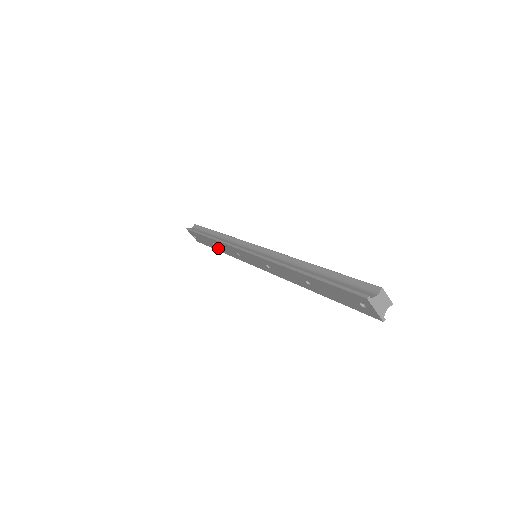
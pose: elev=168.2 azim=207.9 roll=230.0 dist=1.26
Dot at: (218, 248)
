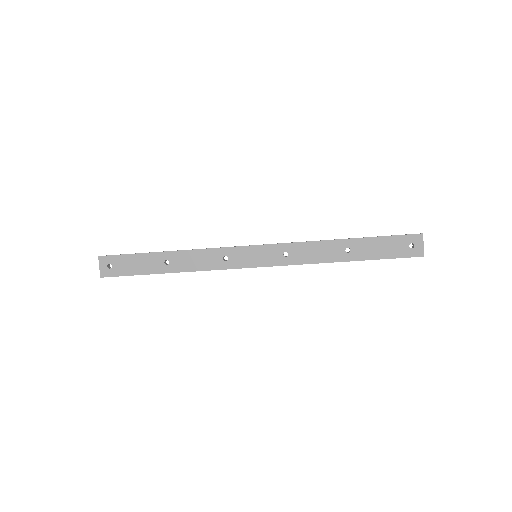
Dot at: (170, 267)
